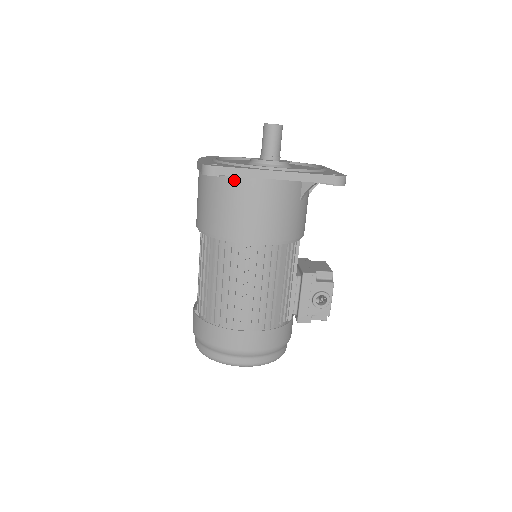
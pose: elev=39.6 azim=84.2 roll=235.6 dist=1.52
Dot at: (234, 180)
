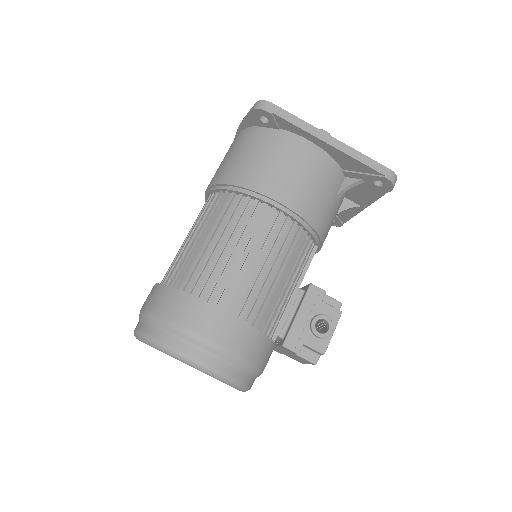
Dot at: (281, 134)
